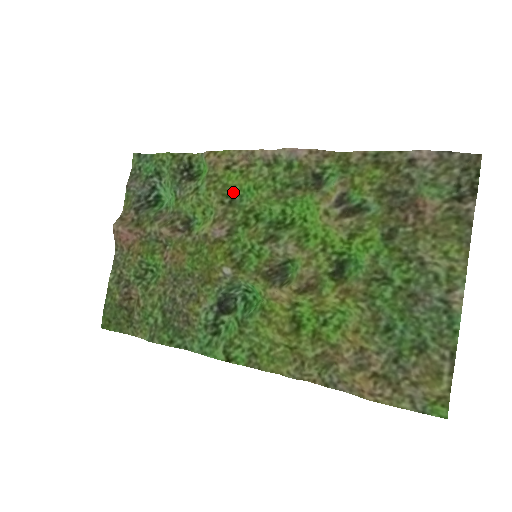
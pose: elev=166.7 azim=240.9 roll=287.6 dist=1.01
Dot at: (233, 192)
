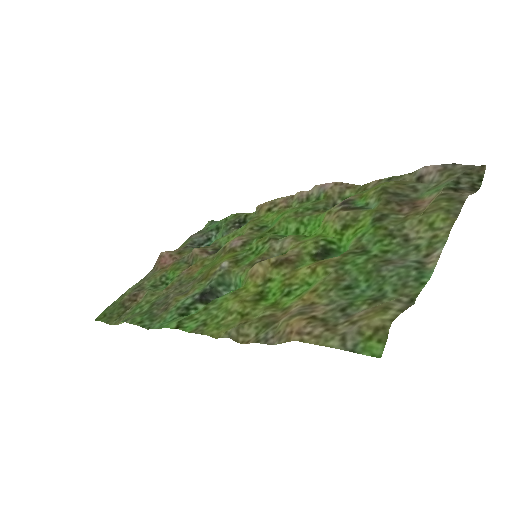
Dot at: (265, 225)
